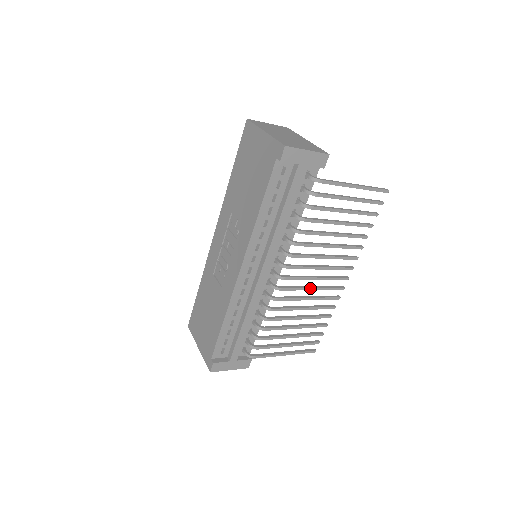
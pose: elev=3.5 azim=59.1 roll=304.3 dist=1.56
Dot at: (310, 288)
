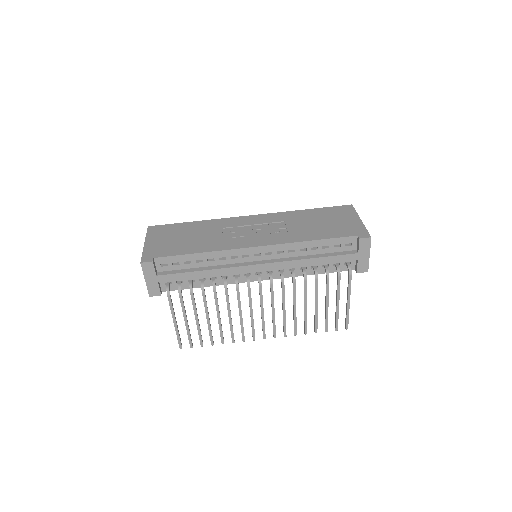
Dot at: (252, 311)
